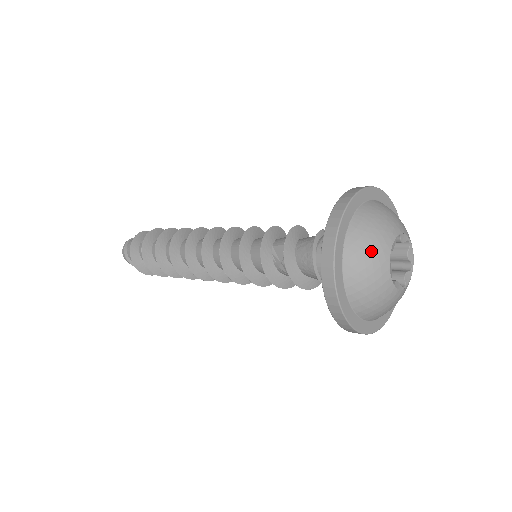
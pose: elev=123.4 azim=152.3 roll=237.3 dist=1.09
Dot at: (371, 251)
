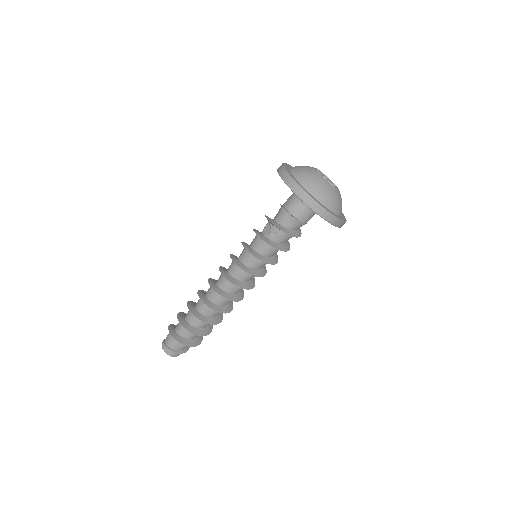
Dot at: (307, 171)
